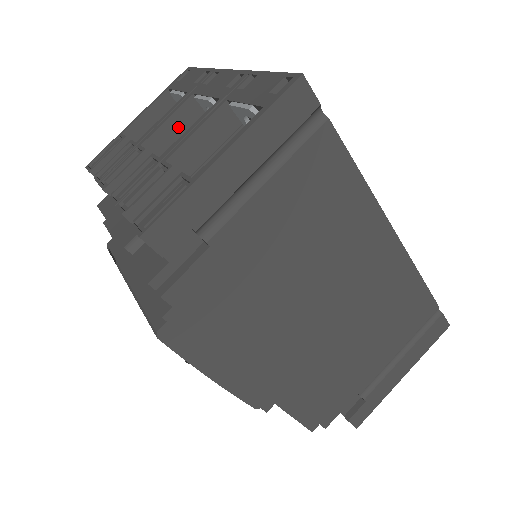
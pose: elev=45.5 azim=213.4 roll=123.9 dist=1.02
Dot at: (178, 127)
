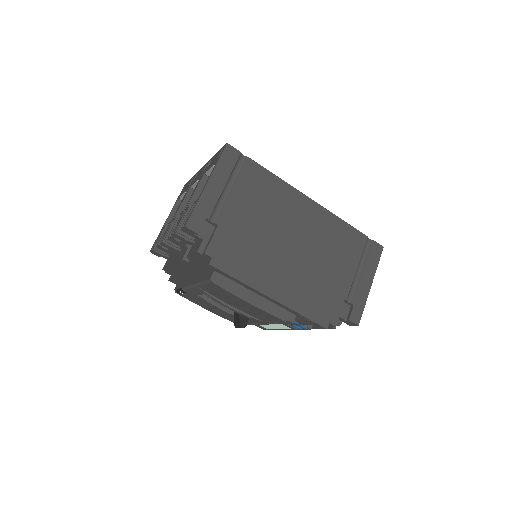
Dot at: occluded
